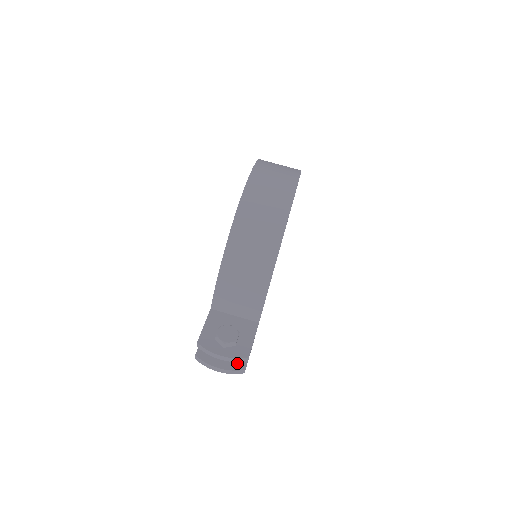
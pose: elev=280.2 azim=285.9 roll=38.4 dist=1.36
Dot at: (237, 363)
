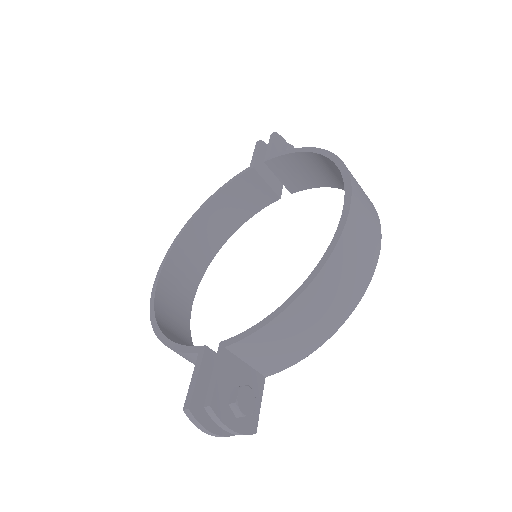
Dot at: occluded
